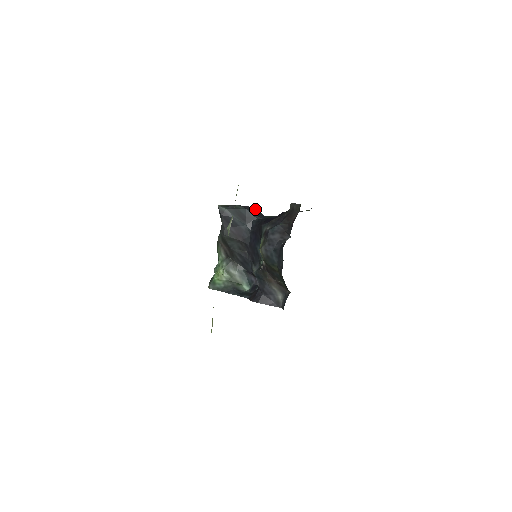
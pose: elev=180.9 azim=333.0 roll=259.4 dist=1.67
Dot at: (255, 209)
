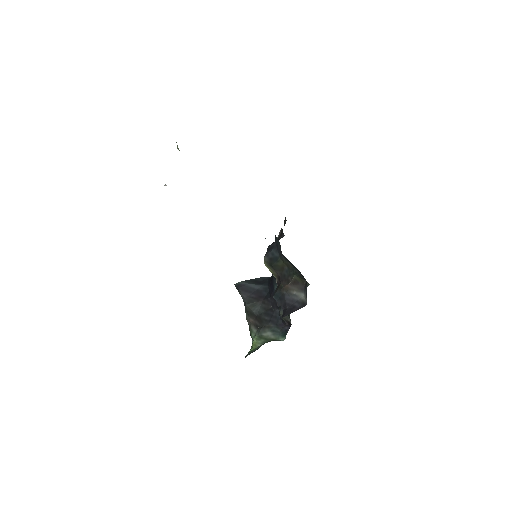
Dot at: occluded
